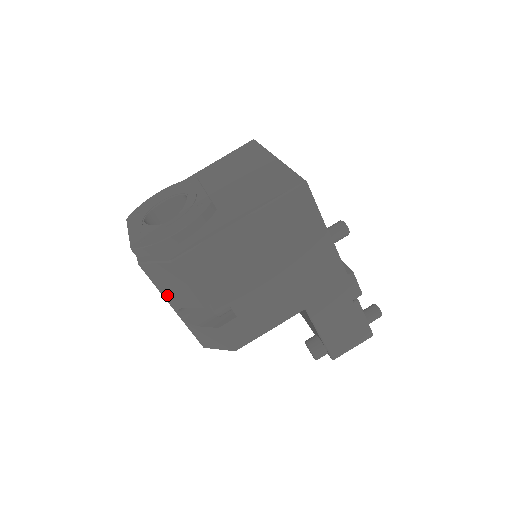
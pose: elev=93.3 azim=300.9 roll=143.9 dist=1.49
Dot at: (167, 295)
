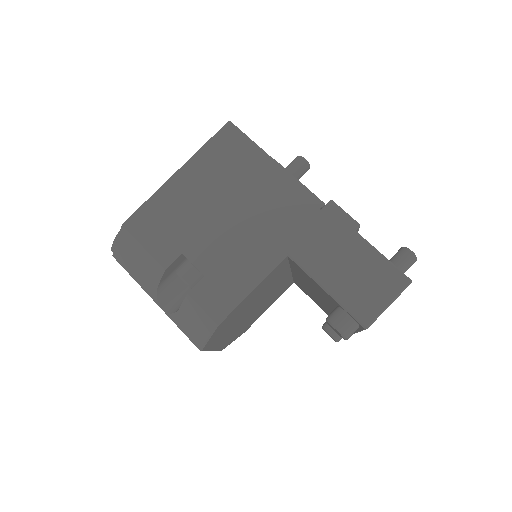
Dot at: (142, 282)
